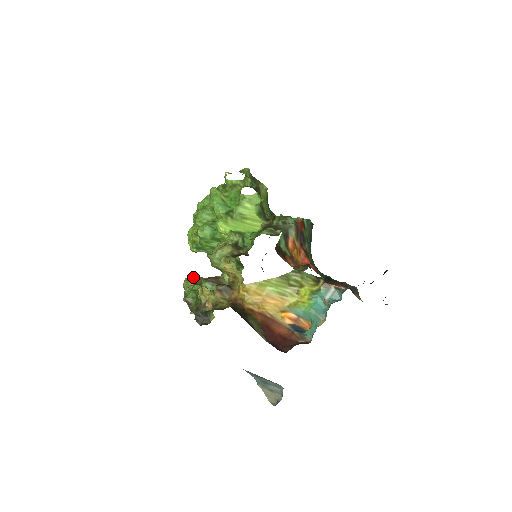
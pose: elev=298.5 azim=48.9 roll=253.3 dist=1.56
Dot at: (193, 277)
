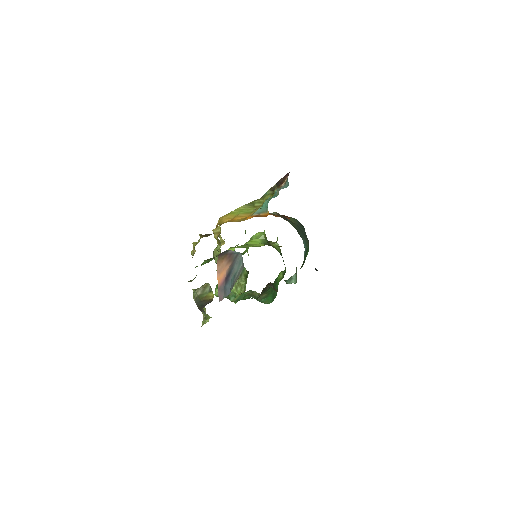
Dot at: occluded
